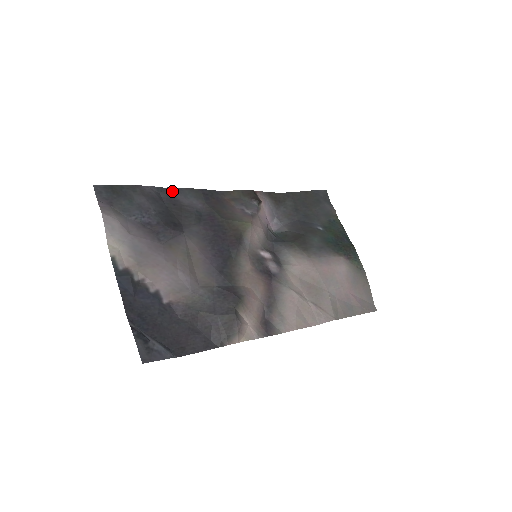
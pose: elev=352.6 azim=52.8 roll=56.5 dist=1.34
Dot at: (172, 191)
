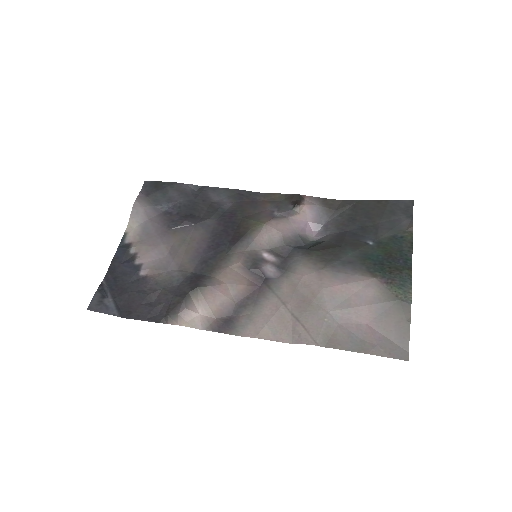
Dot at: (208, 189)
